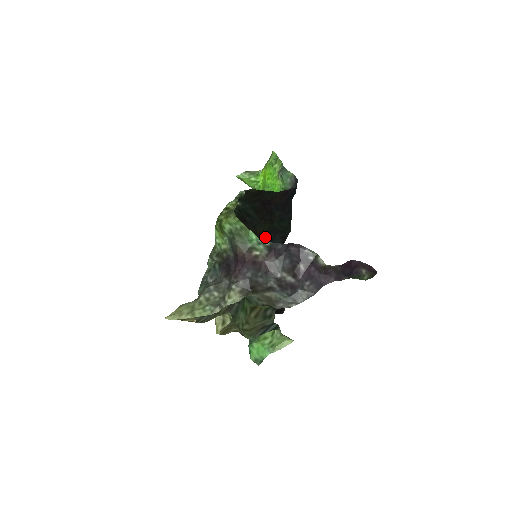
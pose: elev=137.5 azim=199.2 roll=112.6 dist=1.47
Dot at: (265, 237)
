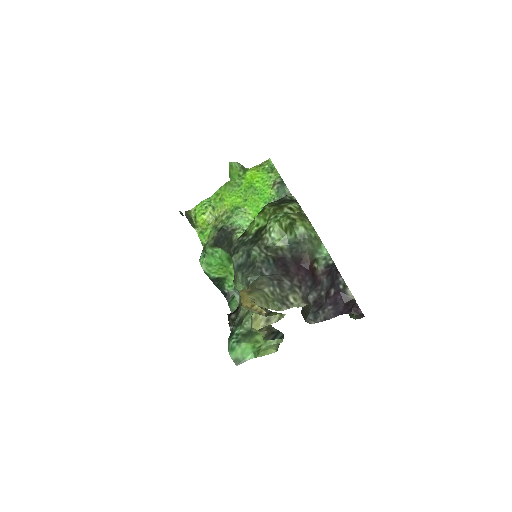
Dot at: occluded
